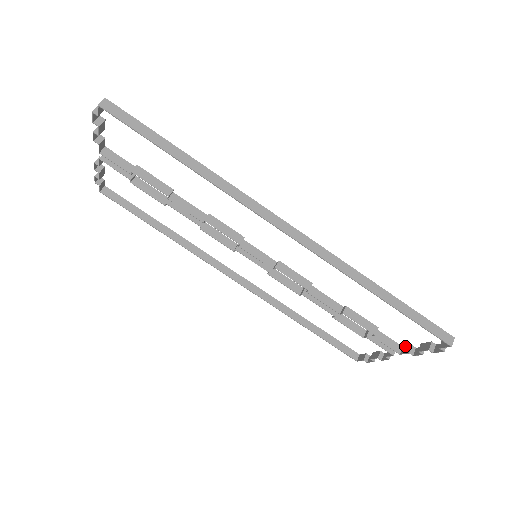
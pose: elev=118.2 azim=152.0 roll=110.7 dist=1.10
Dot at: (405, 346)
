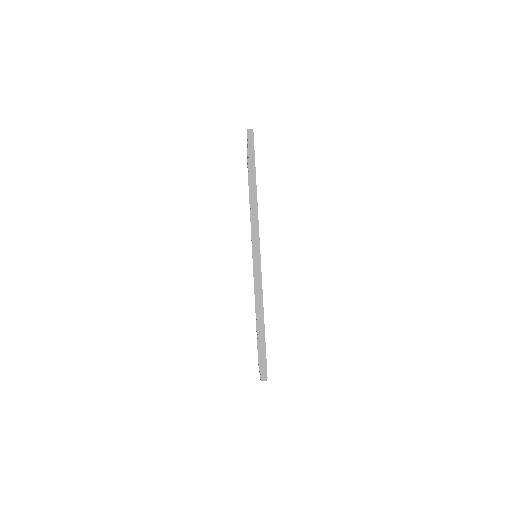
Dot at: occluded
